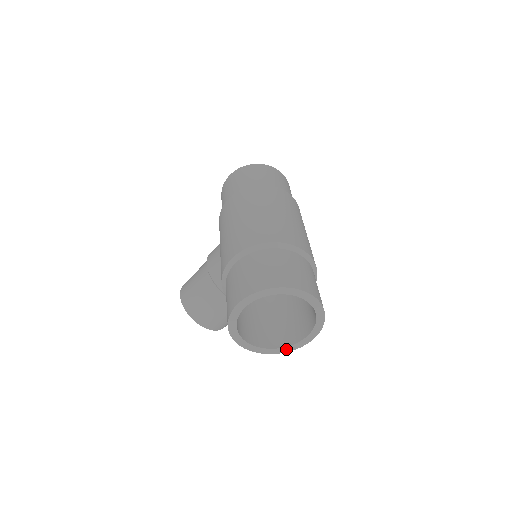
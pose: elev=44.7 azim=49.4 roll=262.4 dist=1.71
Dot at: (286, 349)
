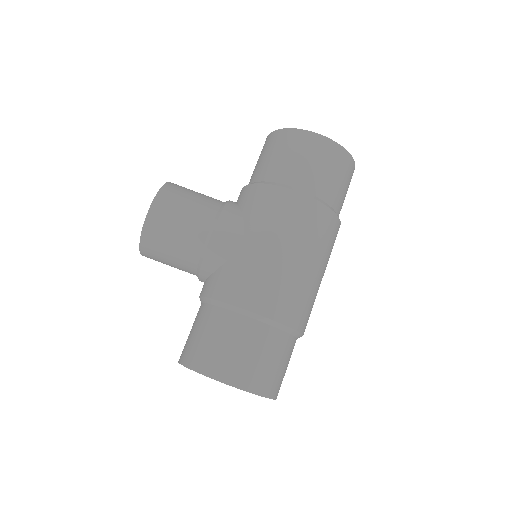
Dot at: occluded
